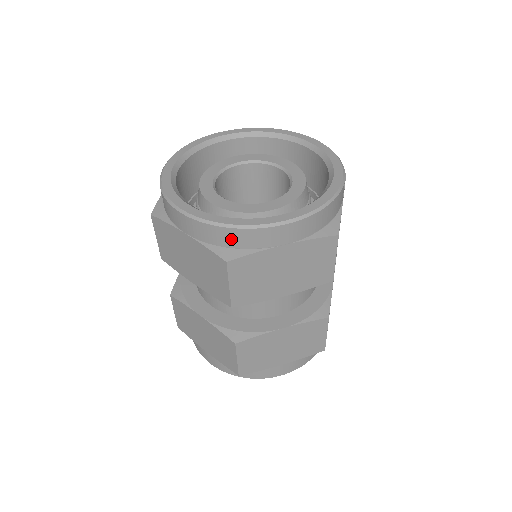
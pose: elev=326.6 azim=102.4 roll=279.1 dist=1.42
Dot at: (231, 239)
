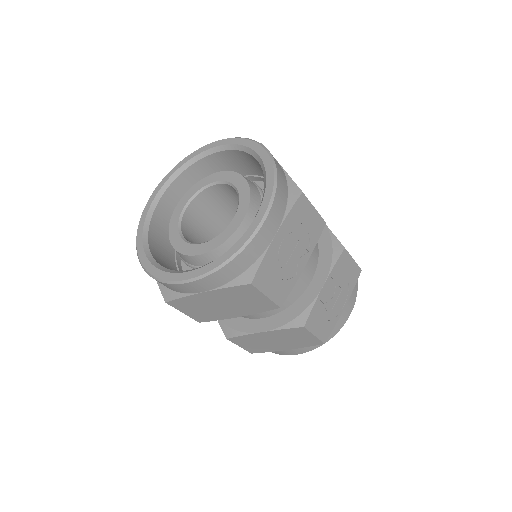
Dot at: (165, 285)
